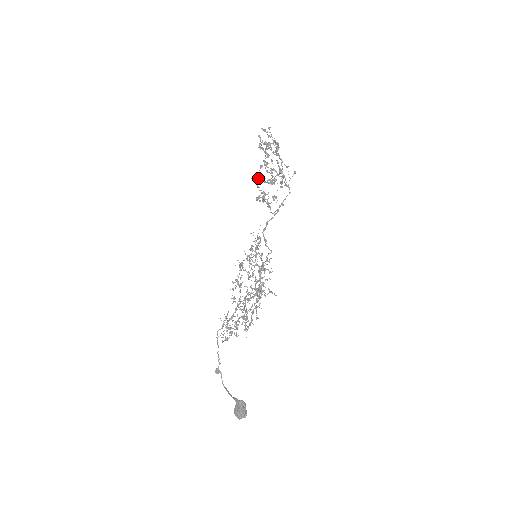
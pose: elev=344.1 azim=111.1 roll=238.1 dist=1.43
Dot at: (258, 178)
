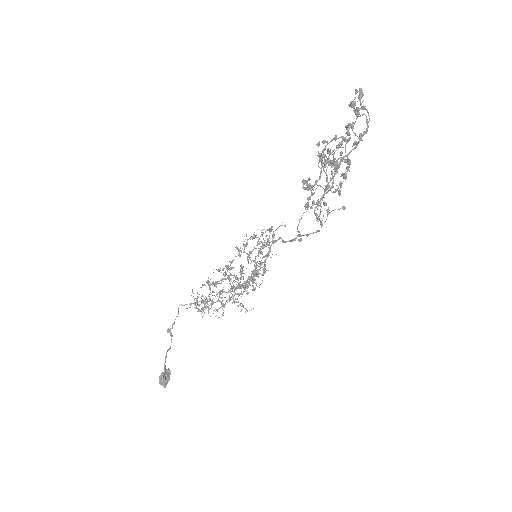
Dot at: (324, 150)
